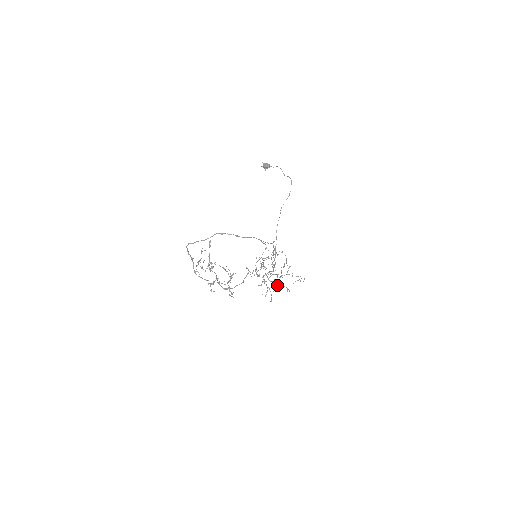
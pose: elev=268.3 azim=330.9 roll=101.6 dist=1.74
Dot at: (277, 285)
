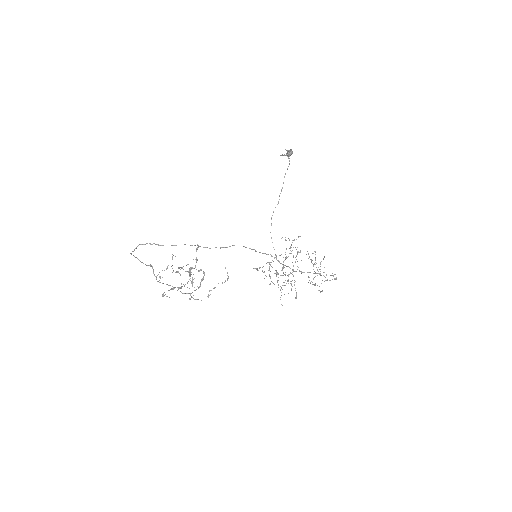
Dot at: (313, 284)
